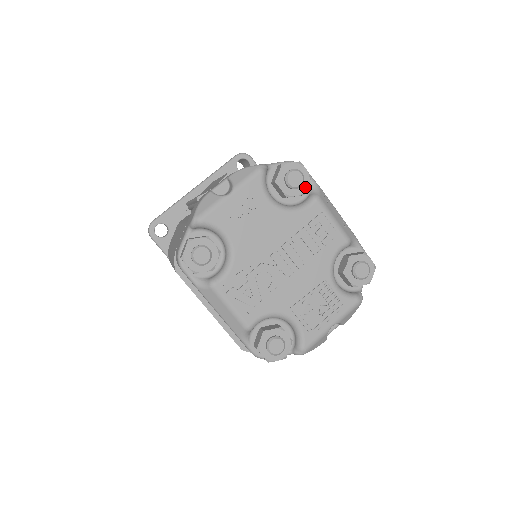
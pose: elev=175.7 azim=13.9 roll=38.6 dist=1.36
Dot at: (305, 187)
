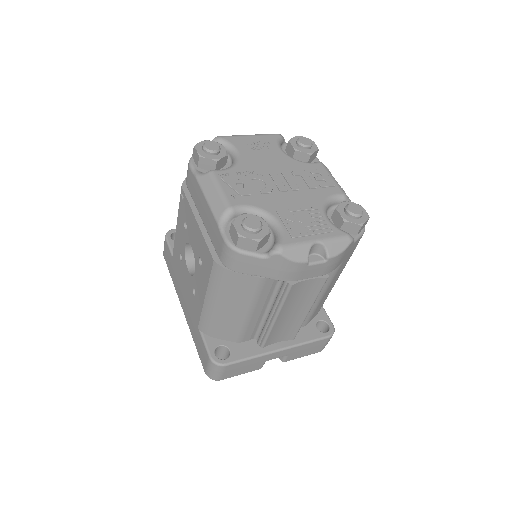
Dot at: (312, 151)
